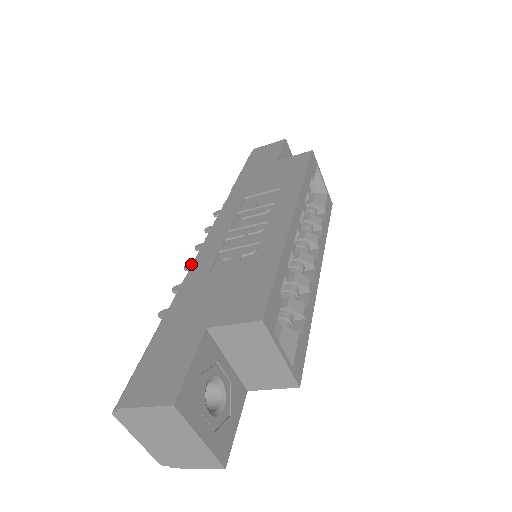
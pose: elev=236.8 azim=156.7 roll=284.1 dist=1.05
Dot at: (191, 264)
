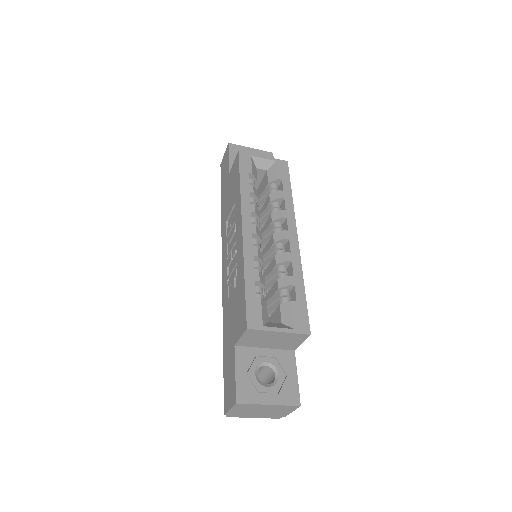
Dot at: occluded
